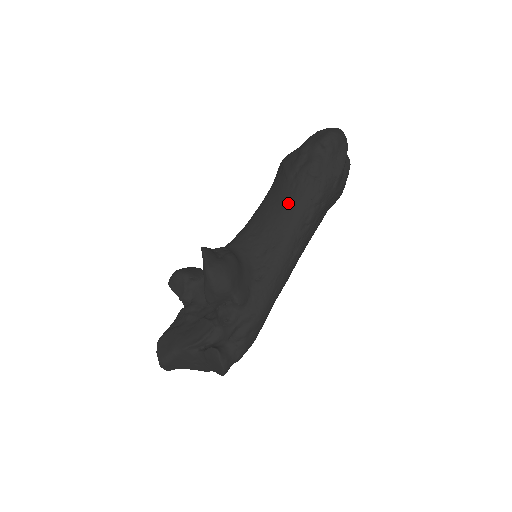
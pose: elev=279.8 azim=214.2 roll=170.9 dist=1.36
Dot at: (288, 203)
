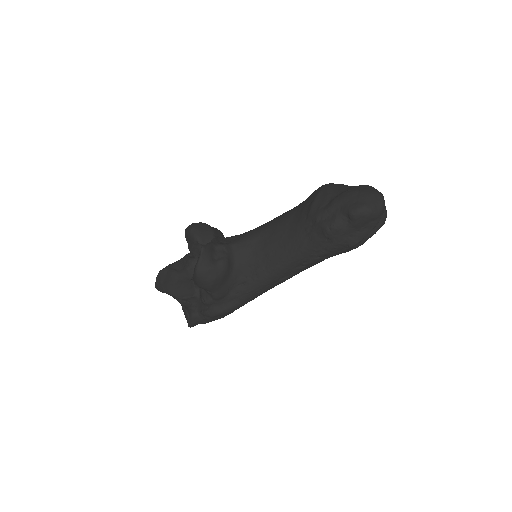
Dot at: (295, 242)
